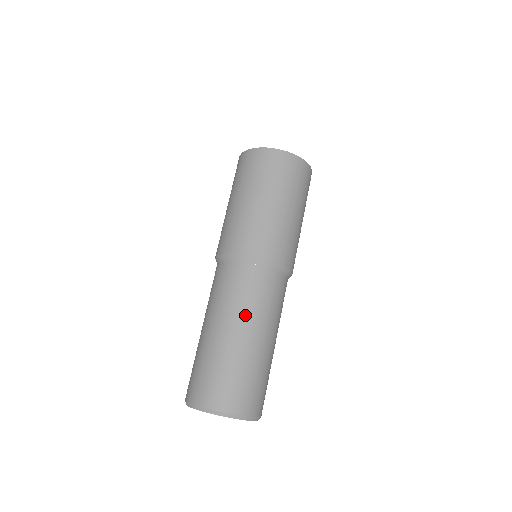
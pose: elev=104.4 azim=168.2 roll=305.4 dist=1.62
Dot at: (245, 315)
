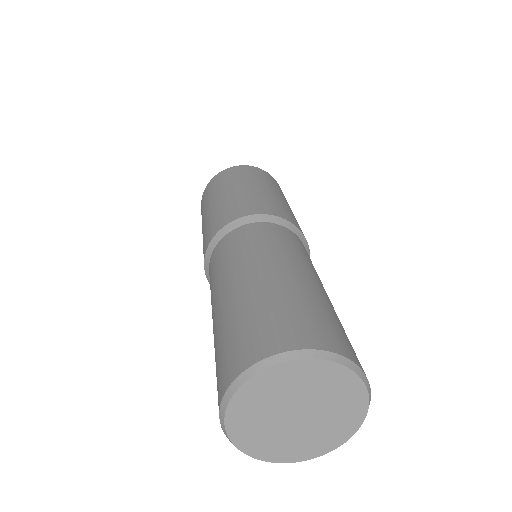
Dot at: (236, 266)
